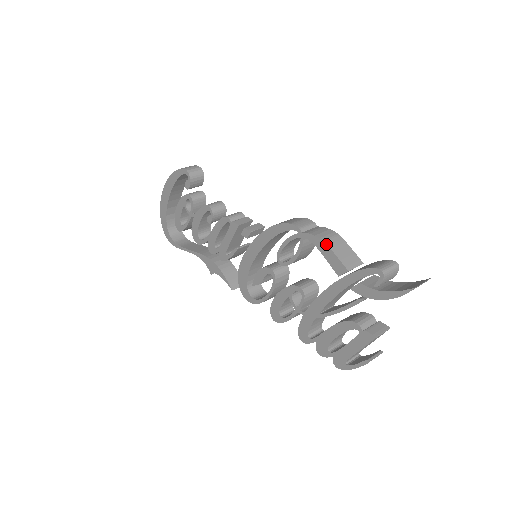
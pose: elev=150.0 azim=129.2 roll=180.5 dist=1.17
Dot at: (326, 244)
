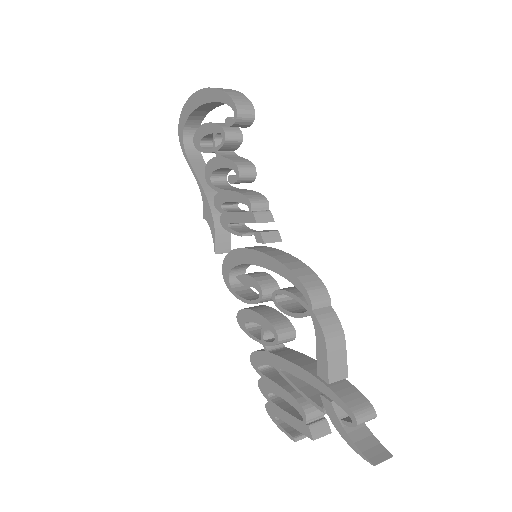
Dot at: (326, 346)
